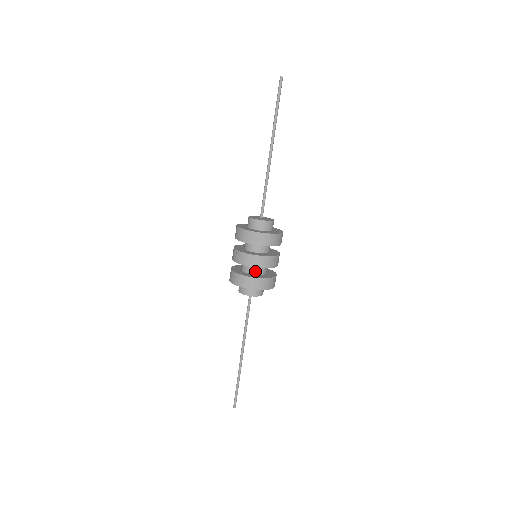
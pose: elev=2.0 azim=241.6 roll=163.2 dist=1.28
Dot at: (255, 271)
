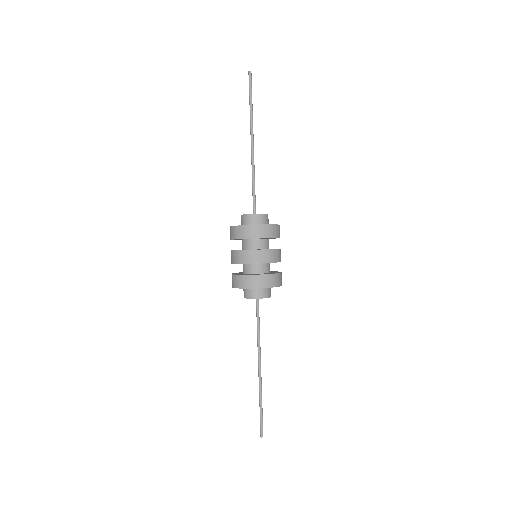
Dot at: (266, 269)
